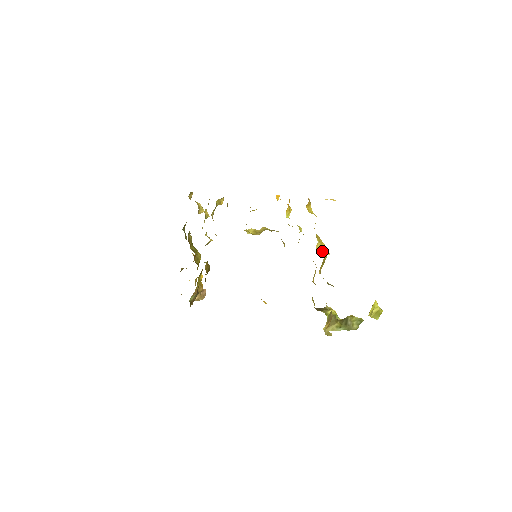
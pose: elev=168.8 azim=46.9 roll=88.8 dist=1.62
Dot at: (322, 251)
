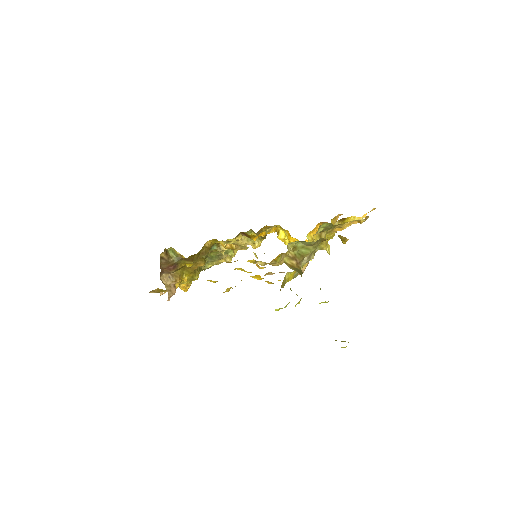
Dot at: (325, 241)
